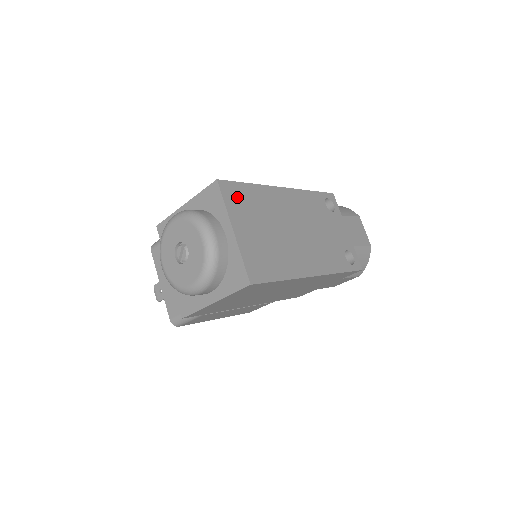
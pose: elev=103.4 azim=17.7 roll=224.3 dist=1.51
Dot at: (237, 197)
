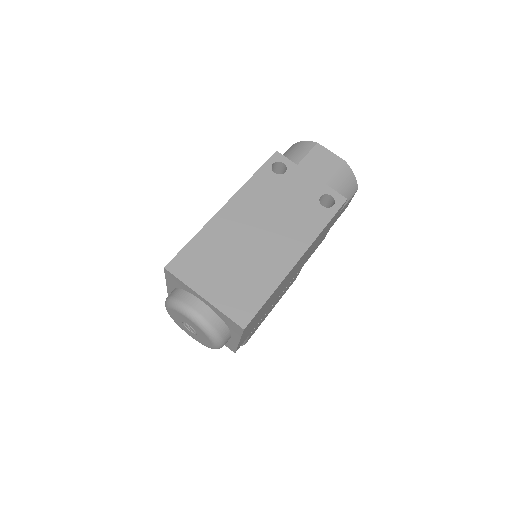
Dot at: (189, 264)
